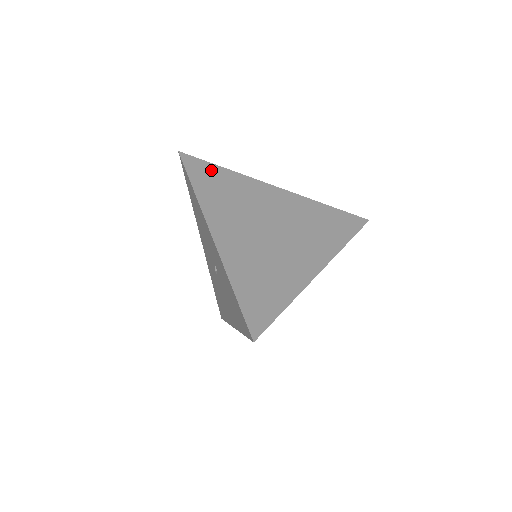
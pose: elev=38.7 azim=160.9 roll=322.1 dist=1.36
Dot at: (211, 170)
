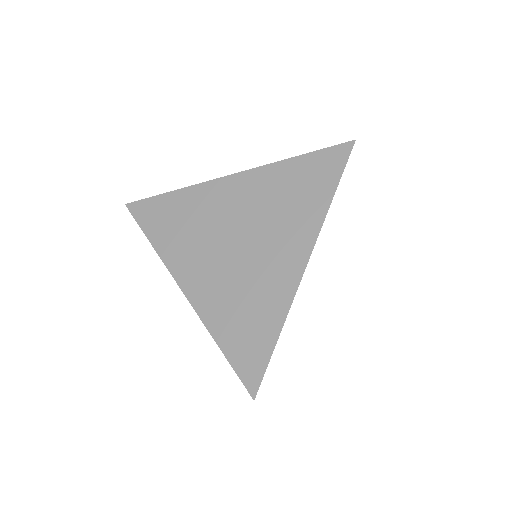
Dot at: (160, 205)
